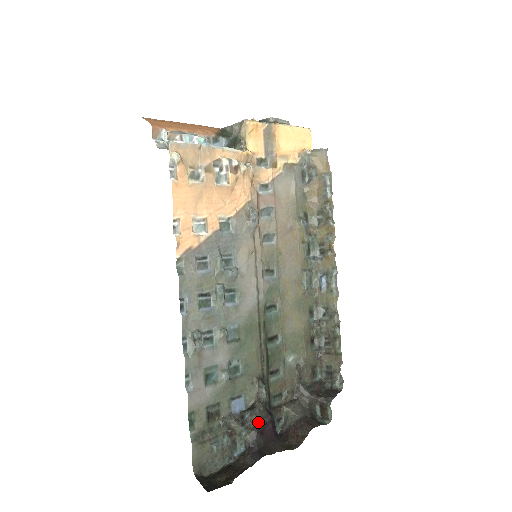
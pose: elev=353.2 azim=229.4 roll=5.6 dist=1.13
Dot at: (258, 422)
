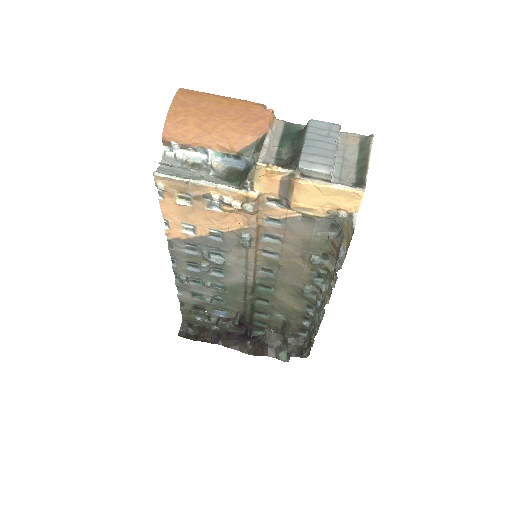
Dot at: (227, 329)
